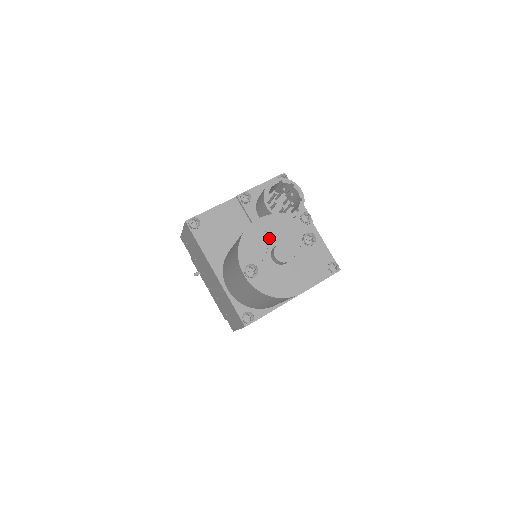
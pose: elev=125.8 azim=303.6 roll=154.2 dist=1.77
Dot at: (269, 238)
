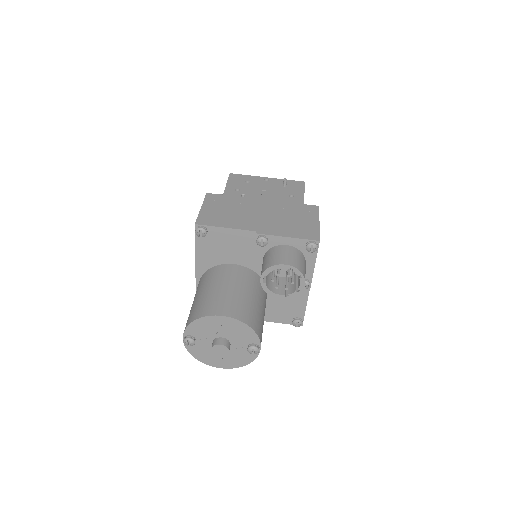
Dot at: (221, 331)
